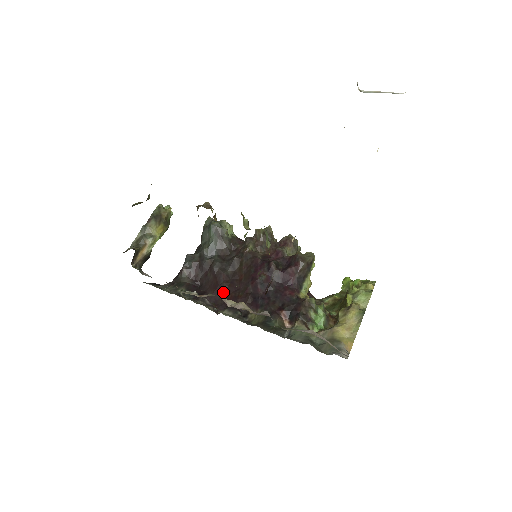
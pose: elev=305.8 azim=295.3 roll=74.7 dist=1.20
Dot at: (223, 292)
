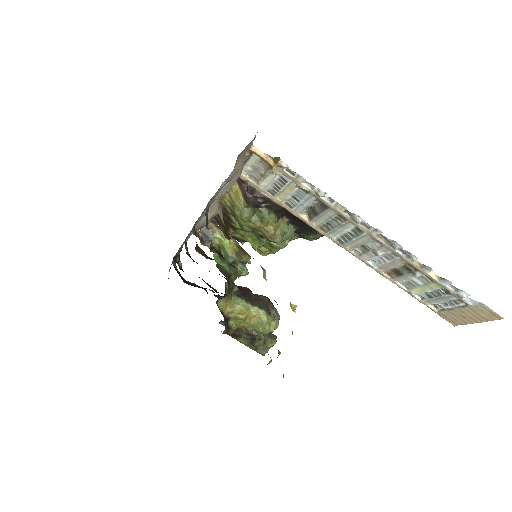
Dot at: occluded
